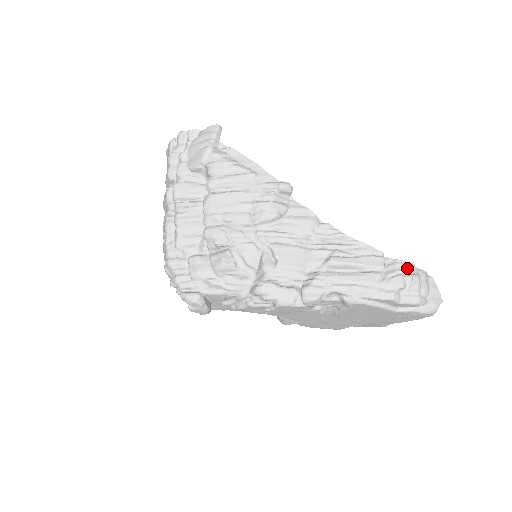
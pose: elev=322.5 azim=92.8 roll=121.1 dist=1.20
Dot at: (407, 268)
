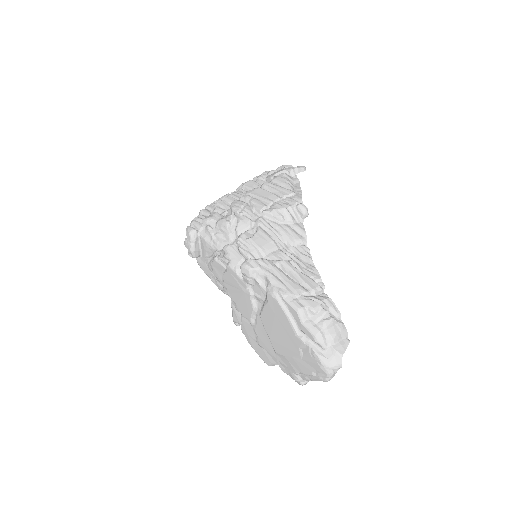
Dot at: (331, 308)
